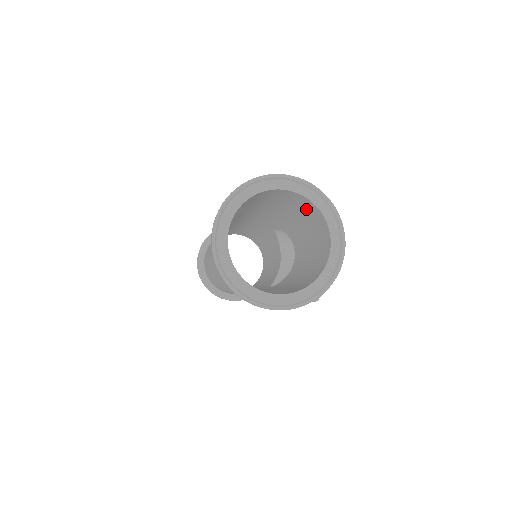
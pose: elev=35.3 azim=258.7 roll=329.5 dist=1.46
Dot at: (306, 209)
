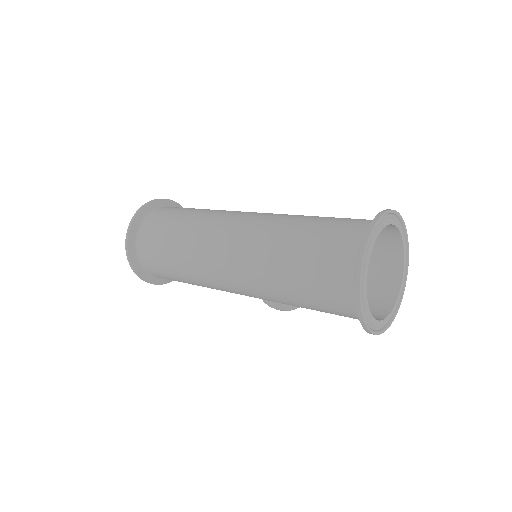
Dot at: (380, 243)
